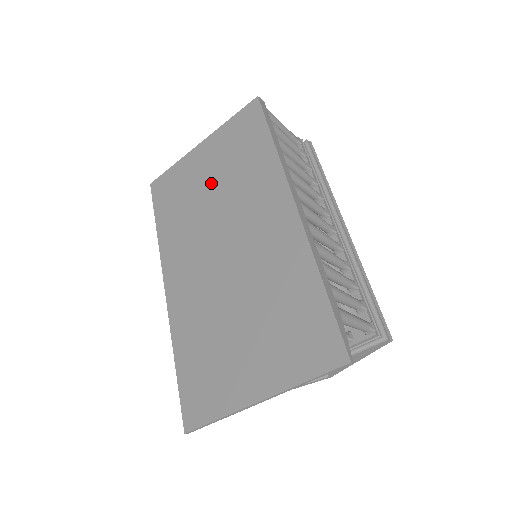
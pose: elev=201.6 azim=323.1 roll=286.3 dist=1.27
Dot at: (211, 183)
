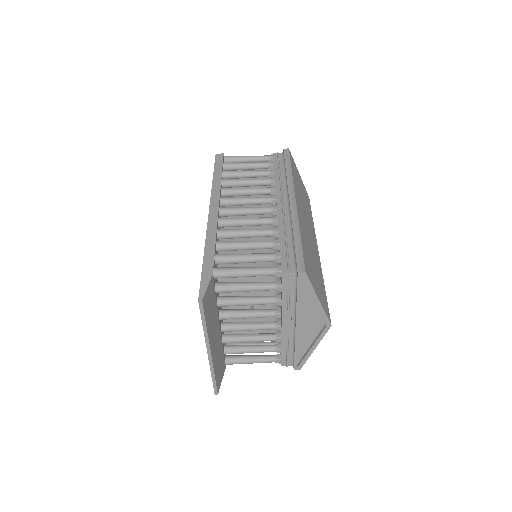
Dot at: occluded
